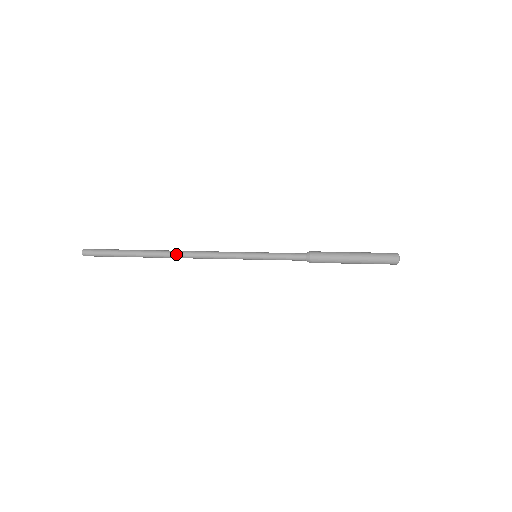
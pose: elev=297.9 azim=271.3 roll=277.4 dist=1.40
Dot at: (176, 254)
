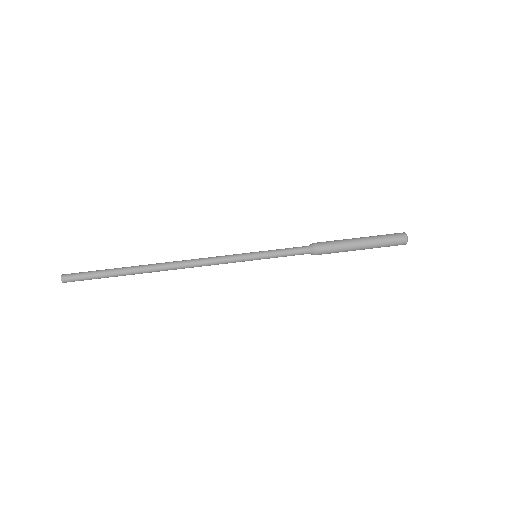
Dot at: (168, 263)
